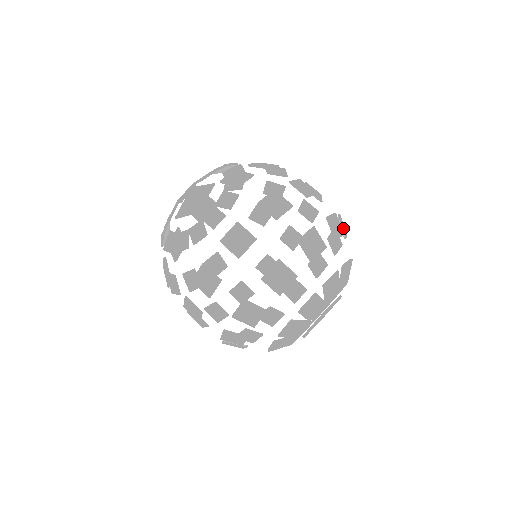
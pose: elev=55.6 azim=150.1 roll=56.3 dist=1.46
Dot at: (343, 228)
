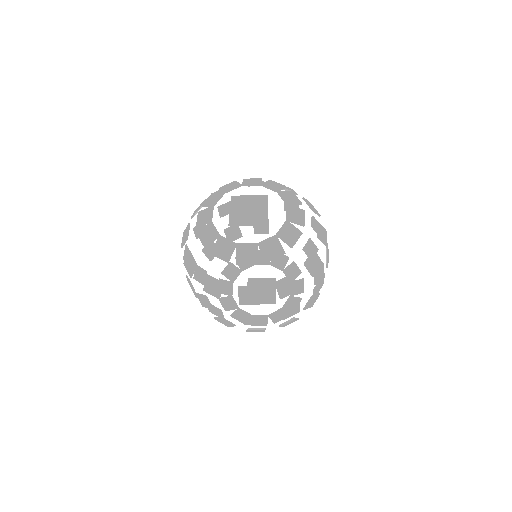
Dot at: occluded
